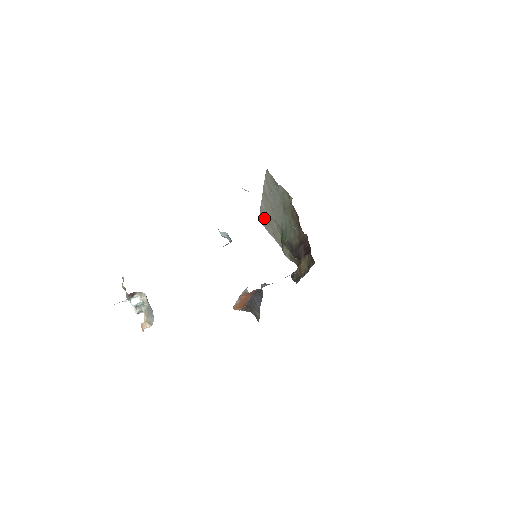
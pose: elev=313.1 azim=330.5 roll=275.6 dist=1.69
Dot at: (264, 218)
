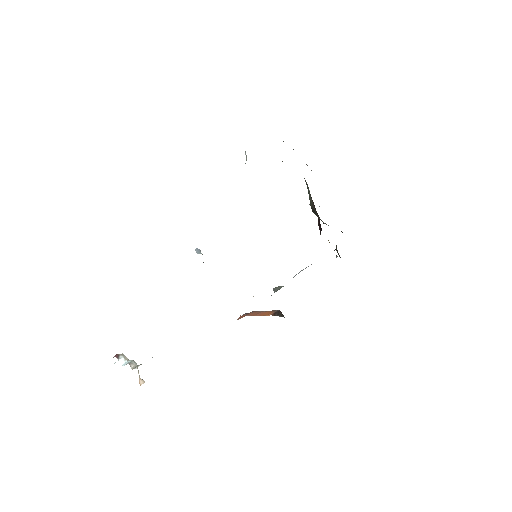
Dot at: (306, 164)
